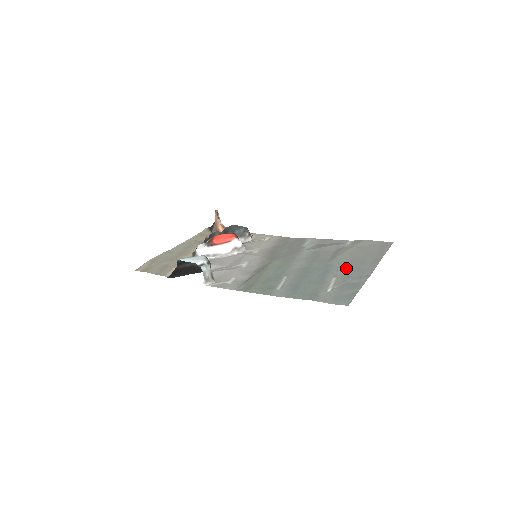
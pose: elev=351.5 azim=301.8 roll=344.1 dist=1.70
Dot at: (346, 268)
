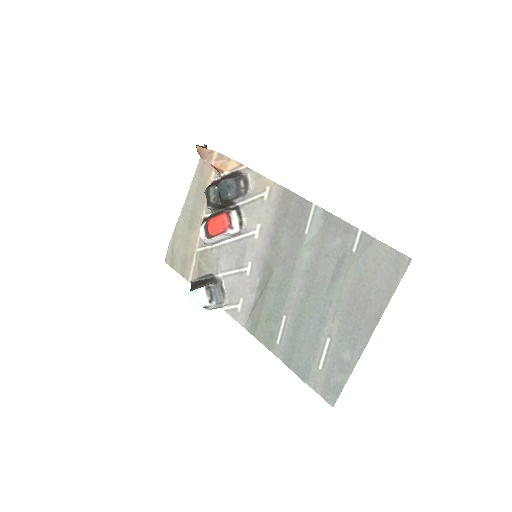
Dot at: (343, 319)
